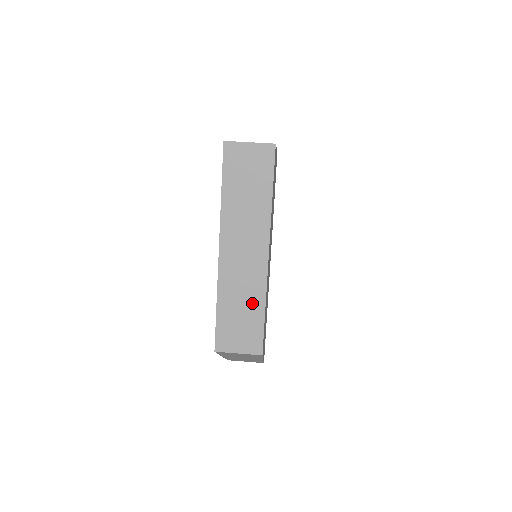
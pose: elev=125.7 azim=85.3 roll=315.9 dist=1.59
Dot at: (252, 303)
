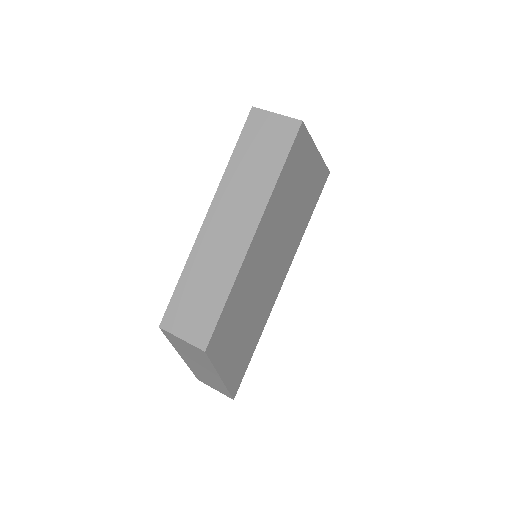
Dot at: (217, 286)
